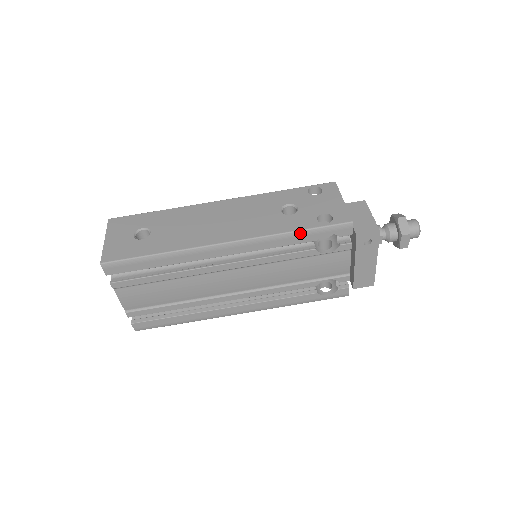
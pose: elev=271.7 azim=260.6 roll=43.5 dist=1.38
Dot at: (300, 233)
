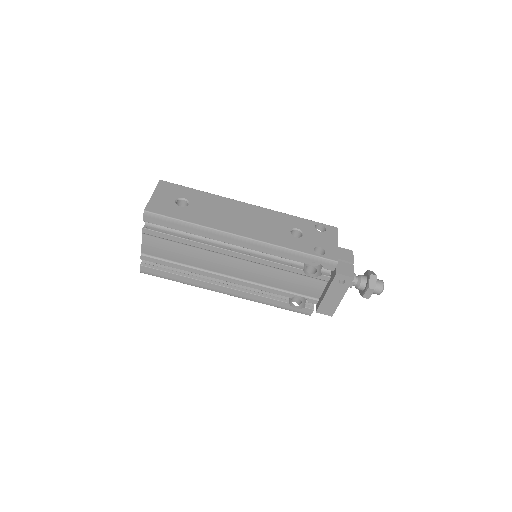
Dot at: (298, 253)
